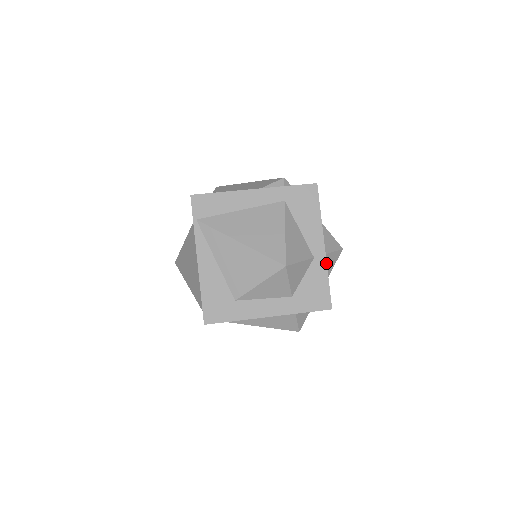
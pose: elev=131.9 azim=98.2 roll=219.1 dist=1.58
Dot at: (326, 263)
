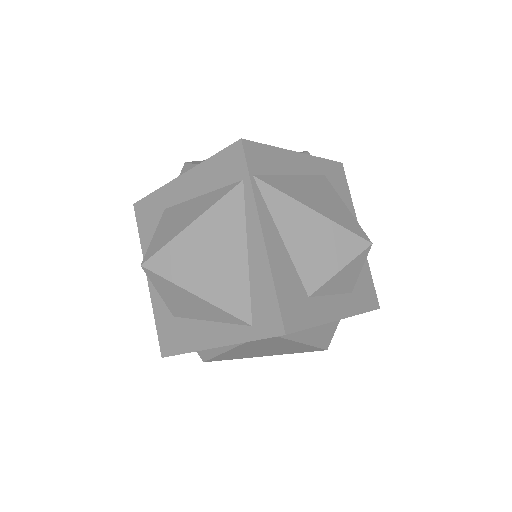
Dot at: occluded
